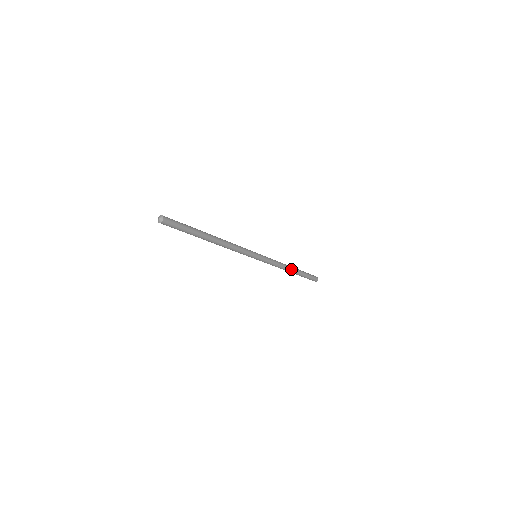
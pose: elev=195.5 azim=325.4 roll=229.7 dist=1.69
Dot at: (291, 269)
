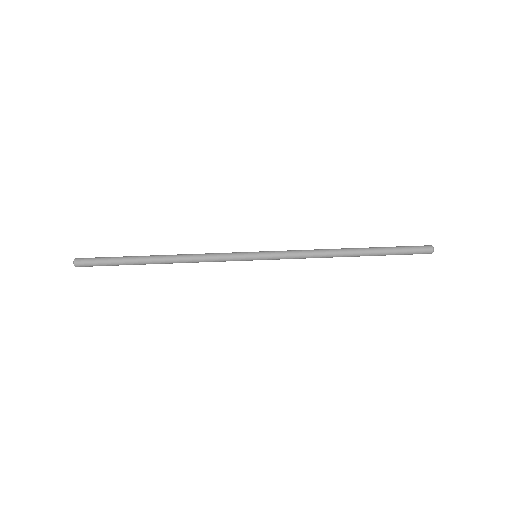
Dot at: (344, 256)
